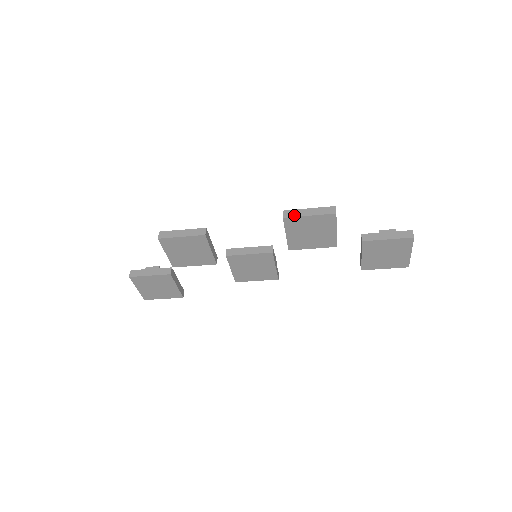
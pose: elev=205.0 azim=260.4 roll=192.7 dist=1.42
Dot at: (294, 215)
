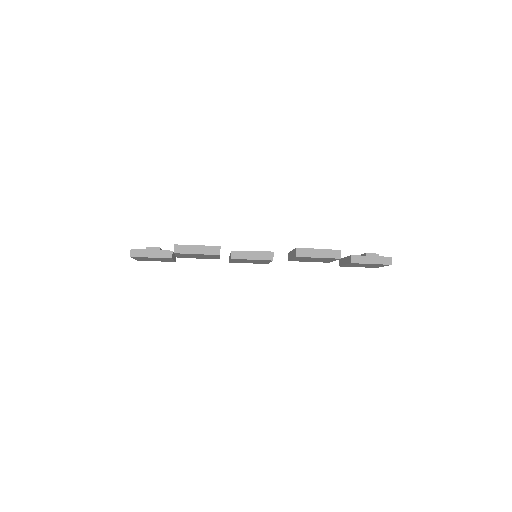
Dot at: (305, 255)
